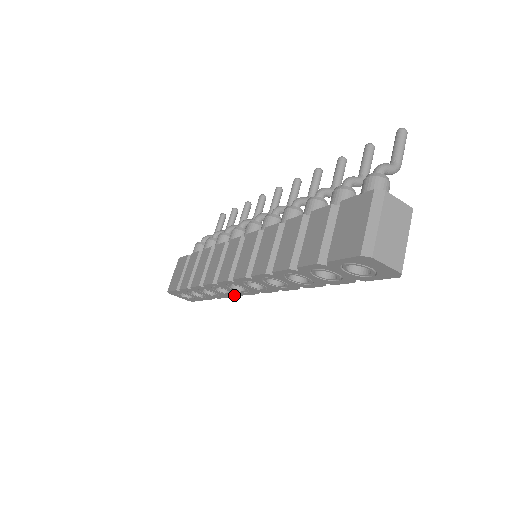
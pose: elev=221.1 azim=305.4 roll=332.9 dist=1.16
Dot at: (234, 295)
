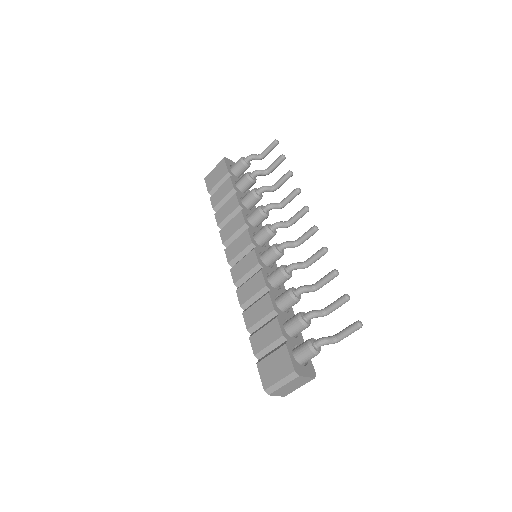
Dot at: occluded
